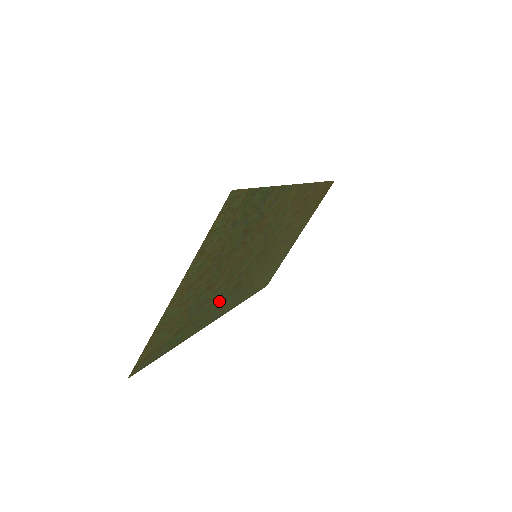
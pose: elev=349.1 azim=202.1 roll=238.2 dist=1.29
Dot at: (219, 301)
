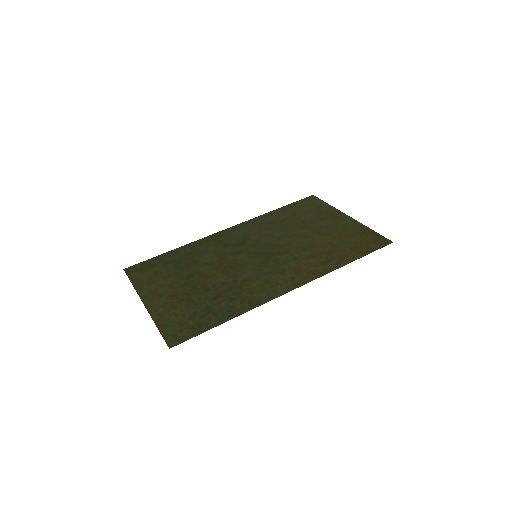
Dot at: (217, 248)
